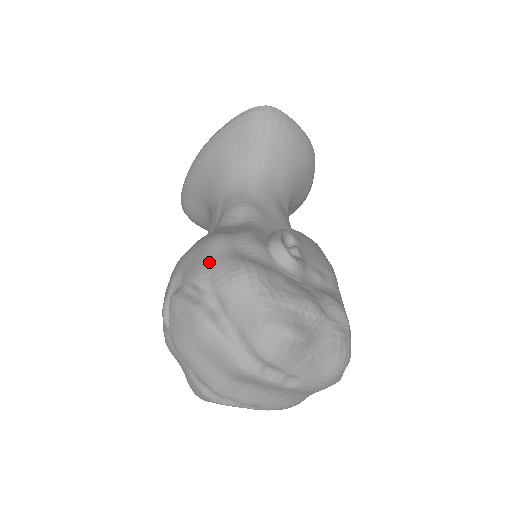
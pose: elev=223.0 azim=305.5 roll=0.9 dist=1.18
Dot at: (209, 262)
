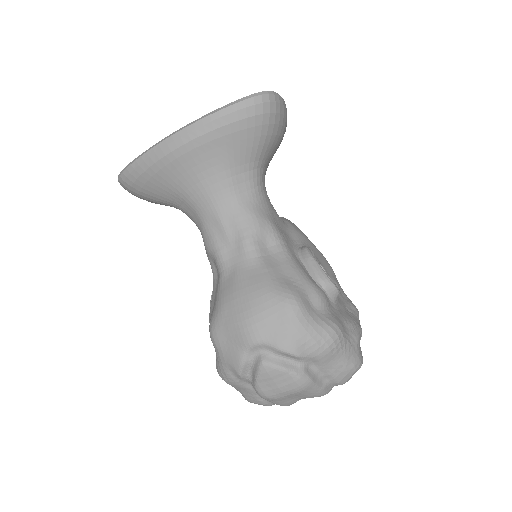
Dot at: (302, 333)
